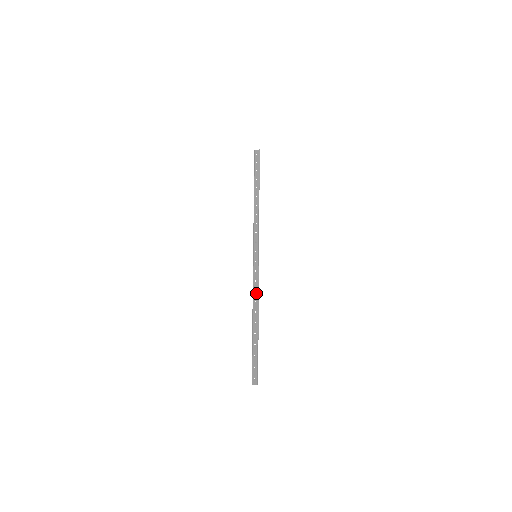
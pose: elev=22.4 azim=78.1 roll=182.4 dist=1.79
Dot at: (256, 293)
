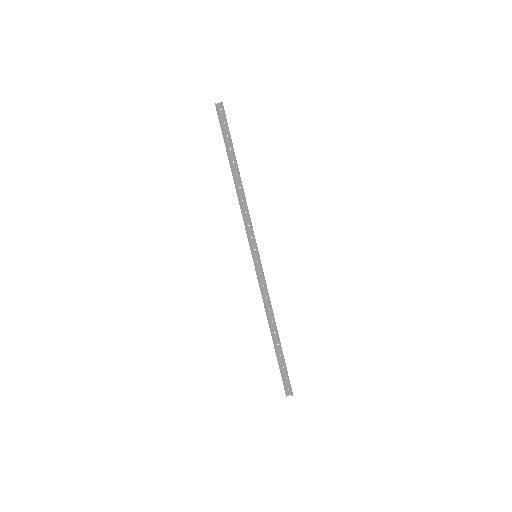
Dot at: (267, 300)
